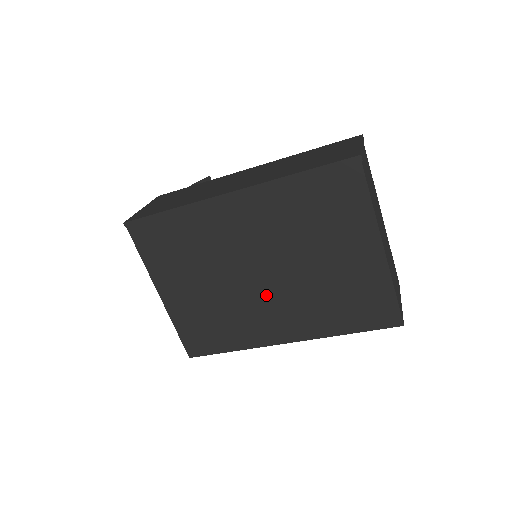
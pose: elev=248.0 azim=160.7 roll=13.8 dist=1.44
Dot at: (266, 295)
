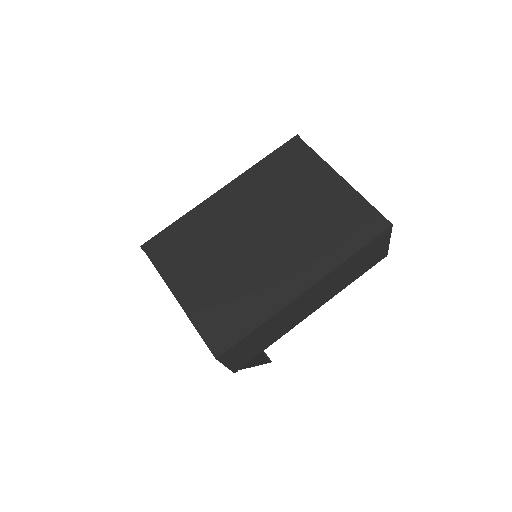
Dot at: (271, 252)
